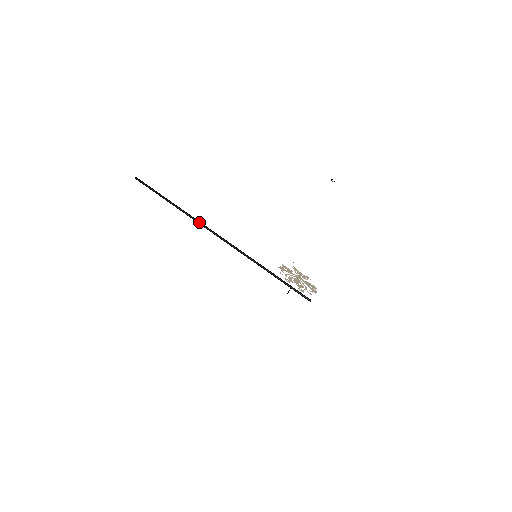
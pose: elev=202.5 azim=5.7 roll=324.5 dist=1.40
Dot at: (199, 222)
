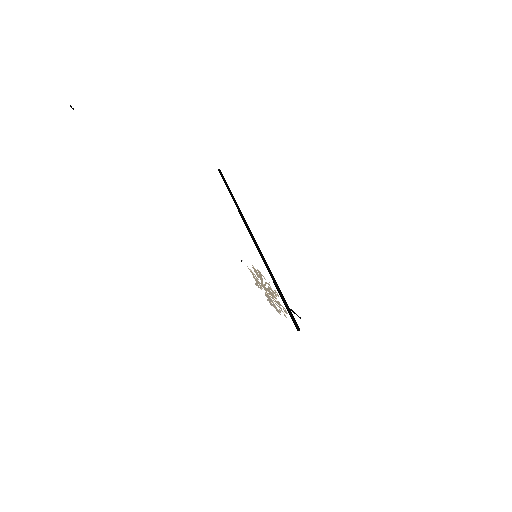
Dot at: (241, 215)
